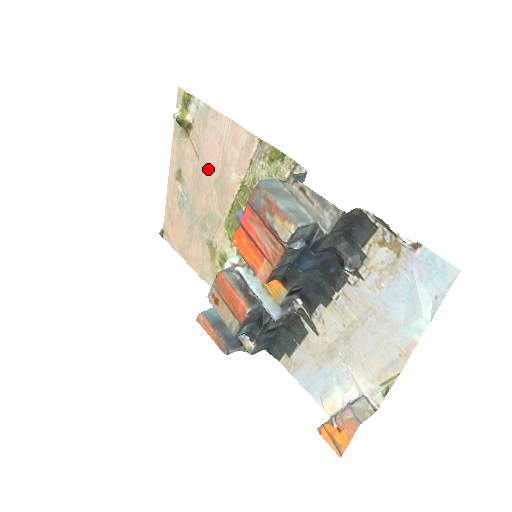
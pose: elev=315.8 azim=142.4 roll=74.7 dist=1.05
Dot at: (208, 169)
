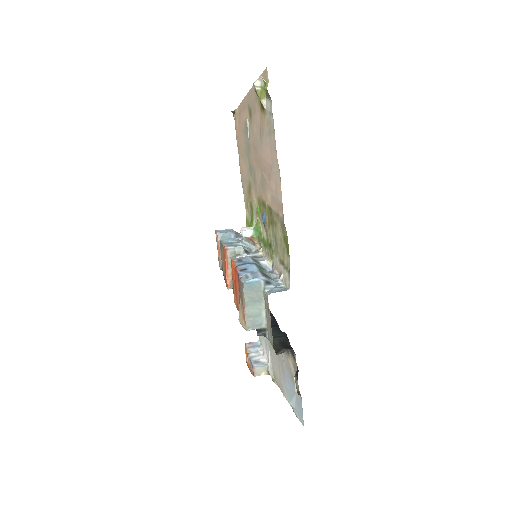
Dot at: (261, 158)
